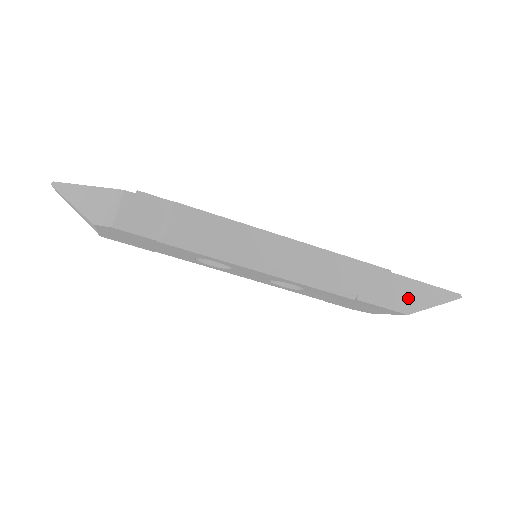
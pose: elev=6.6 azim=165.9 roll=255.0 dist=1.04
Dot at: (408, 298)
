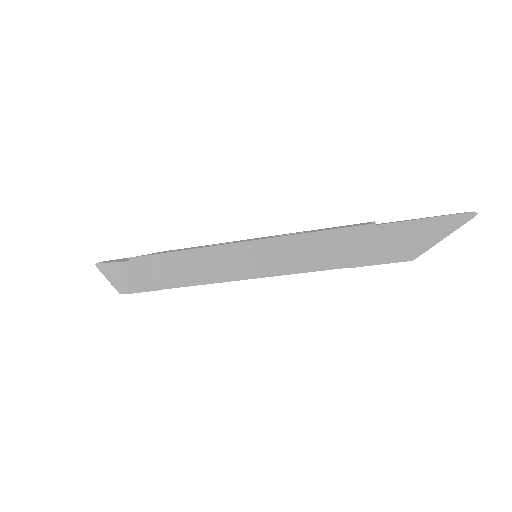
Dot at: (407, 243)
